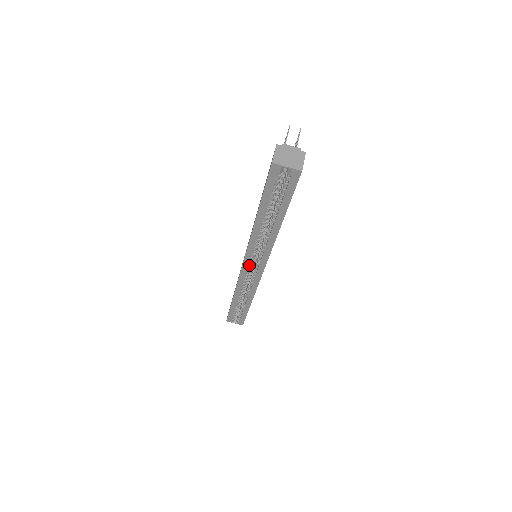
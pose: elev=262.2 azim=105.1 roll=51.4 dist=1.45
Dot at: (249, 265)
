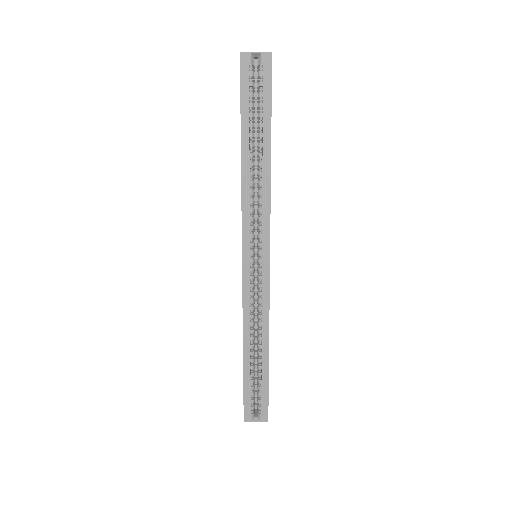
Dot at: (250, 260)
